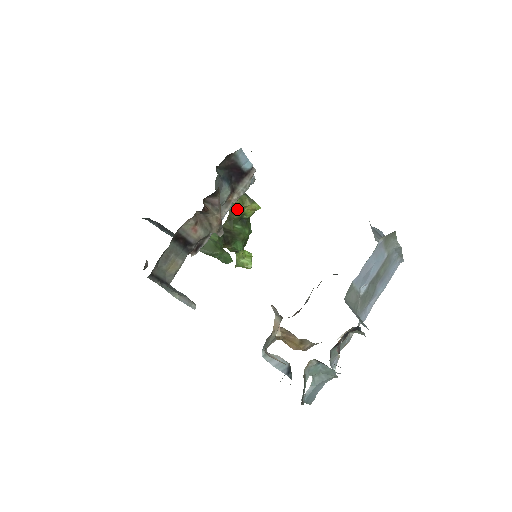
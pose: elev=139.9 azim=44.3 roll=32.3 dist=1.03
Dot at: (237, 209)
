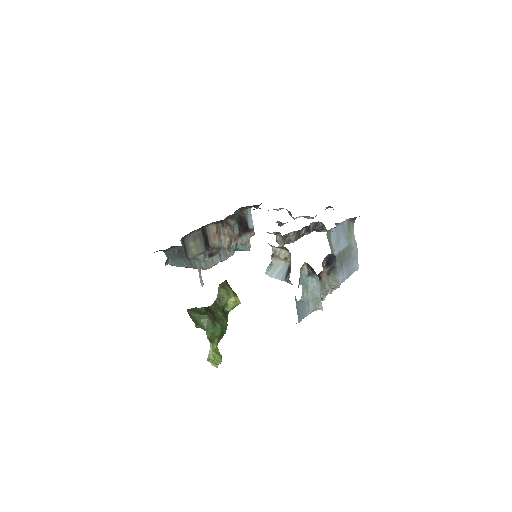
Dot at: (223, 298)
